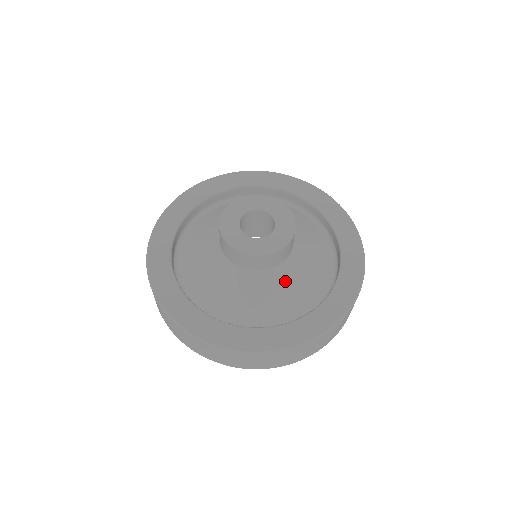
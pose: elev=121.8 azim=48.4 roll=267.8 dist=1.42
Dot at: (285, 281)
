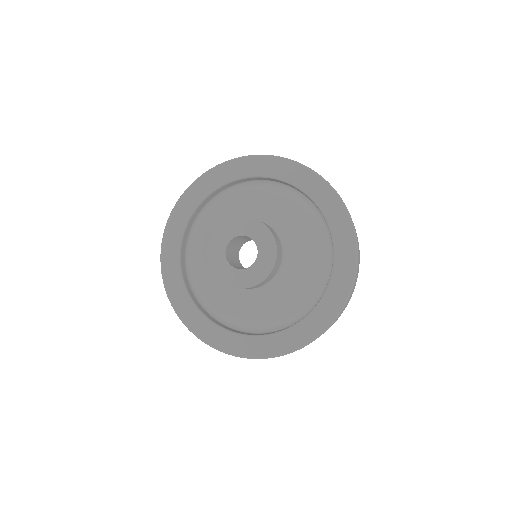
Dot at: (287, 283)
